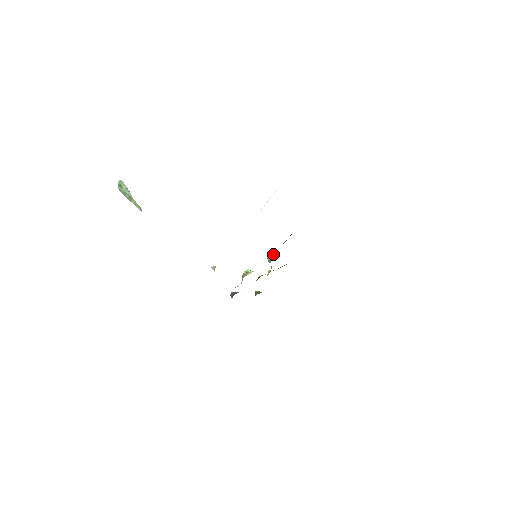
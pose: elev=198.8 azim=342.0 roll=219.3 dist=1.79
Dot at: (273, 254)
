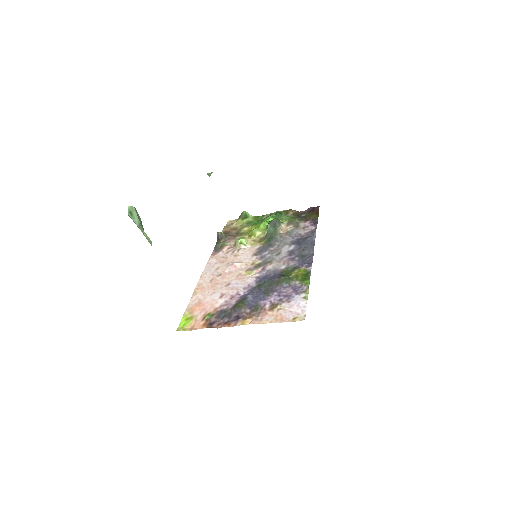
Dot at: (275, 224)
